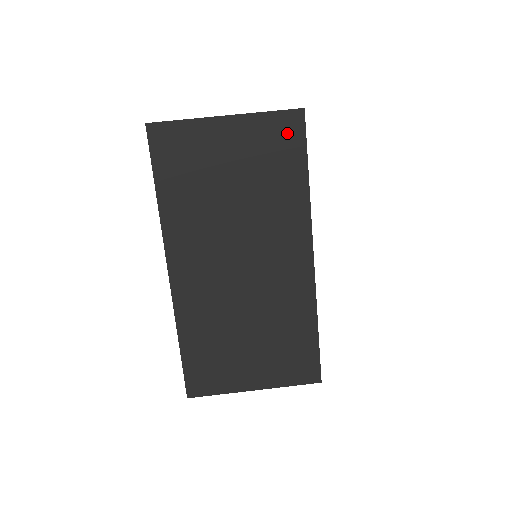
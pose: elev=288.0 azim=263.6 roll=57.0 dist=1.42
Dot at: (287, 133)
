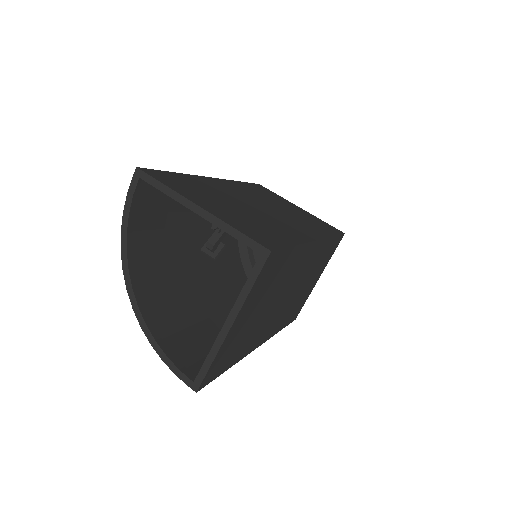
Dot at: (270, 267)
